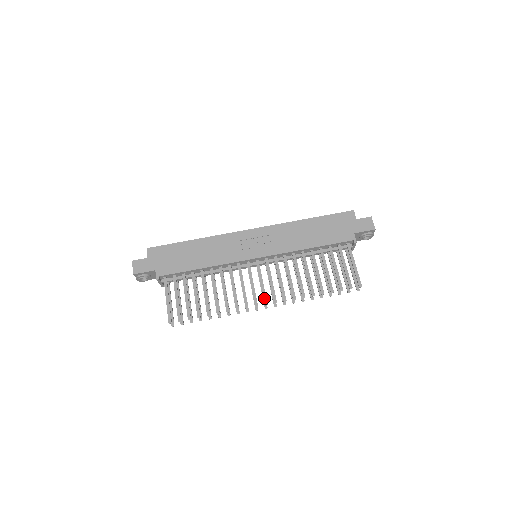
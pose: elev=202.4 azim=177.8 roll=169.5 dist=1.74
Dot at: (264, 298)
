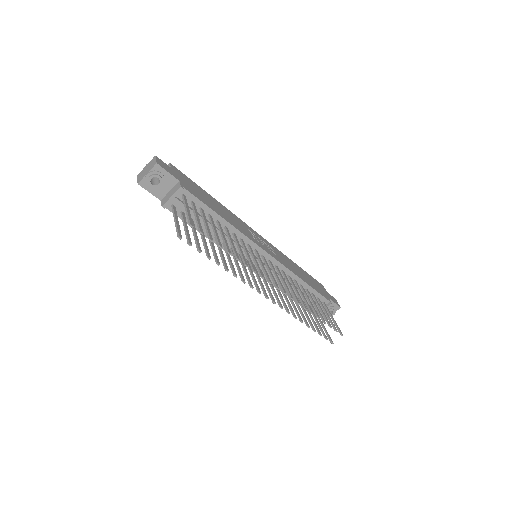
Dot at: (276, 283)
